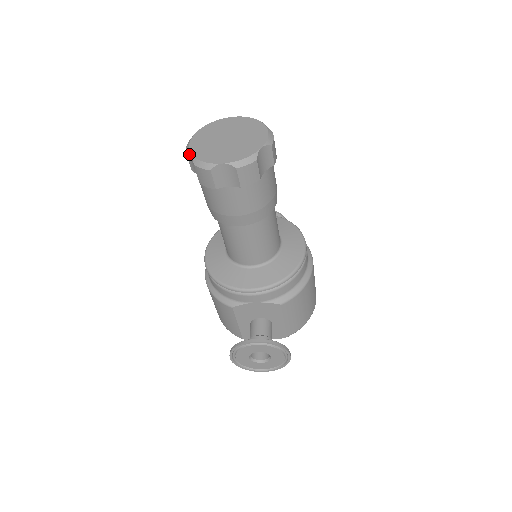
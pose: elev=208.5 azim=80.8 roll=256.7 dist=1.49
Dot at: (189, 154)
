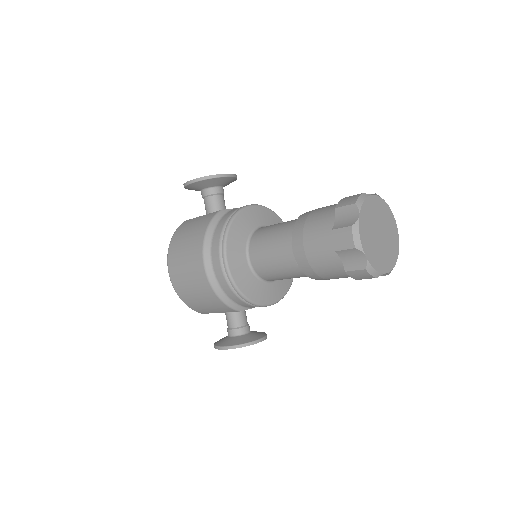
Dot at: (359, 252)
